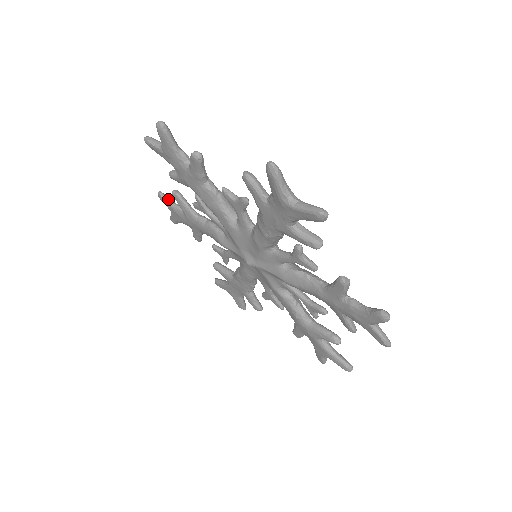
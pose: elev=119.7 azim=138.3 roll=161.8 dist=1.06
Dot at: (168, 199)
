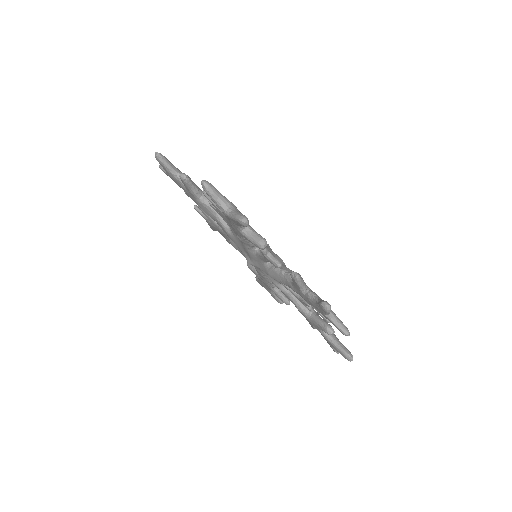
Dot at: (201, 211)
